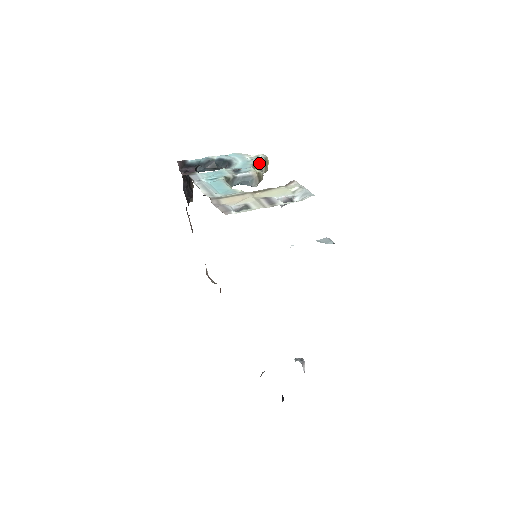
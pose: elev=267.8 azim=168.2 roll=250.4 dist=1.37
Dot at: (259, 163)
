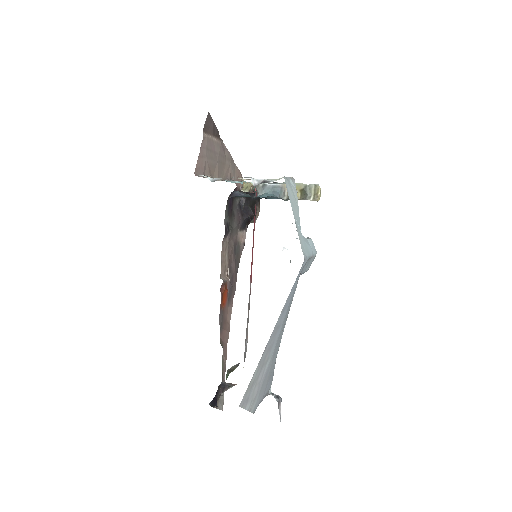
Dot at: (308, 188)
